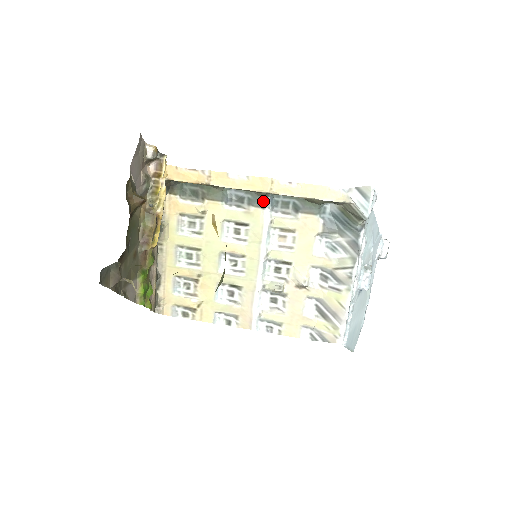
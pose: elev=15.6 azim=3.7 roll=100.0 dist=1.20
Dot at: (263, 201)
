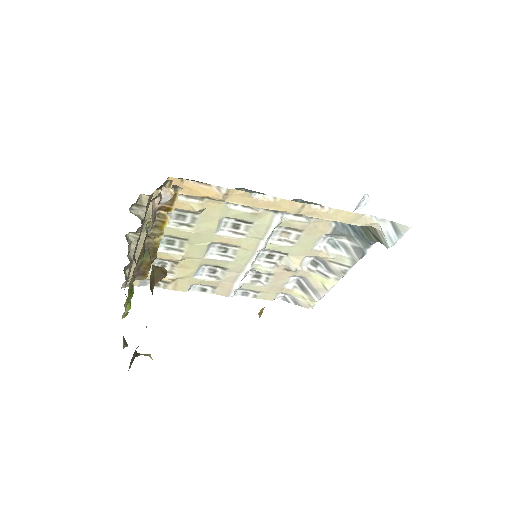
Dot at: occluded
